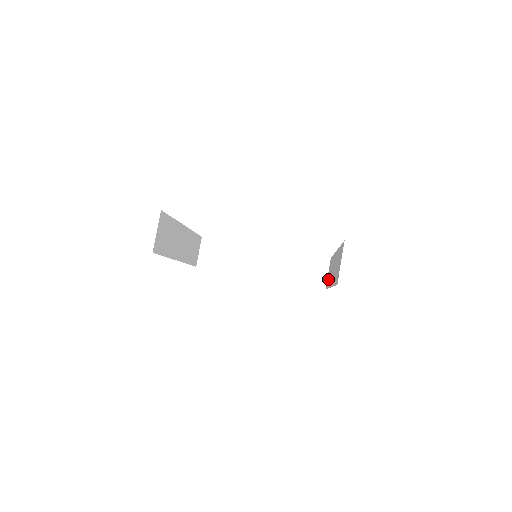
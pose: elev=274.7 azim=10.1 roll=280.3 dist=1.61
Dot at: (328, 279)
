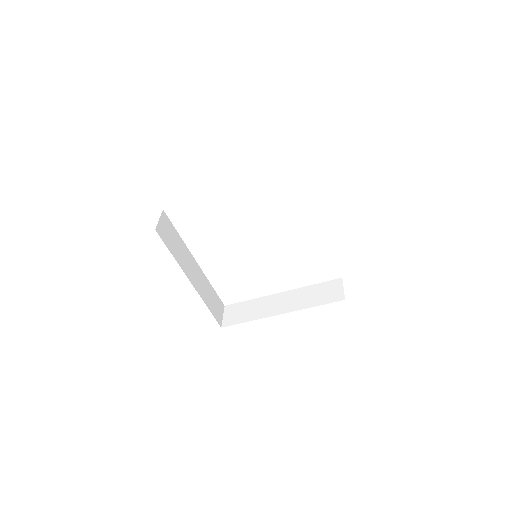
Dot at: occluded
